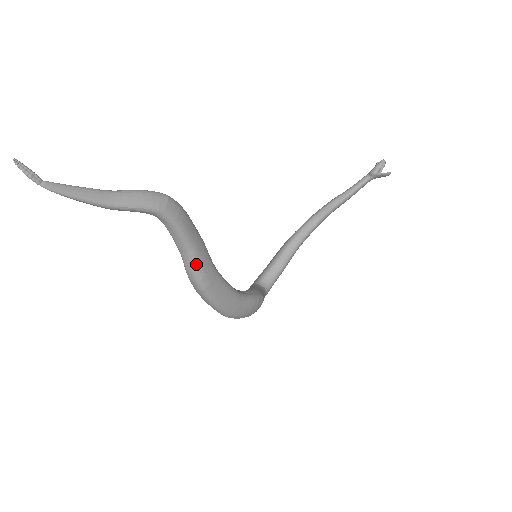
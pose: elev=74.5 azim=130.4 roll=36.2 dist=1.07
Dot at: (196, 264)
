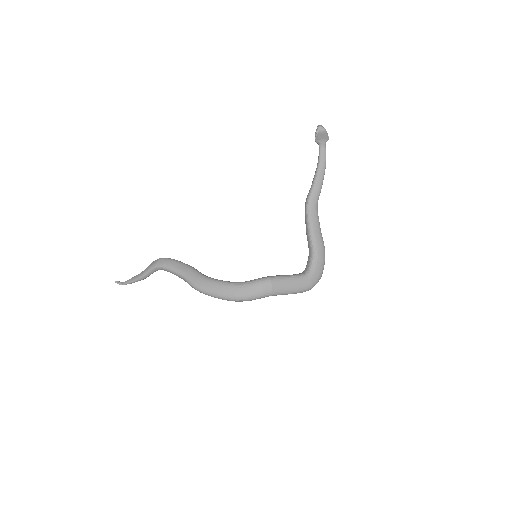
Dot at: (187, 280)
